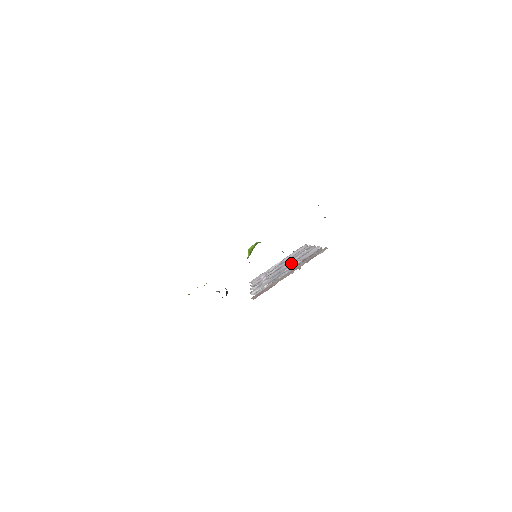
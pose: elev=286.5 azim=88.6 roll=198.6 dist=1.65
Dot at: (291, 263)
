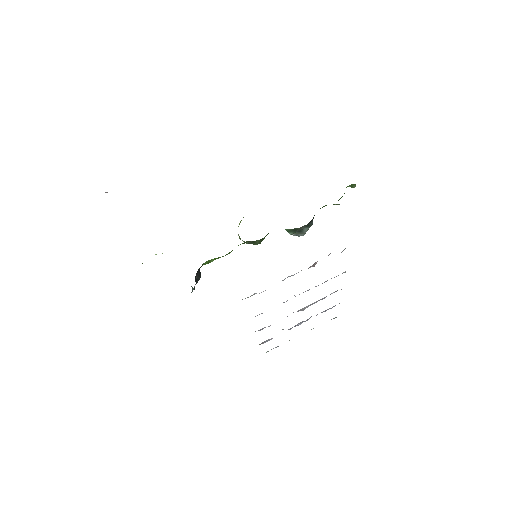
Dot at: occluded
